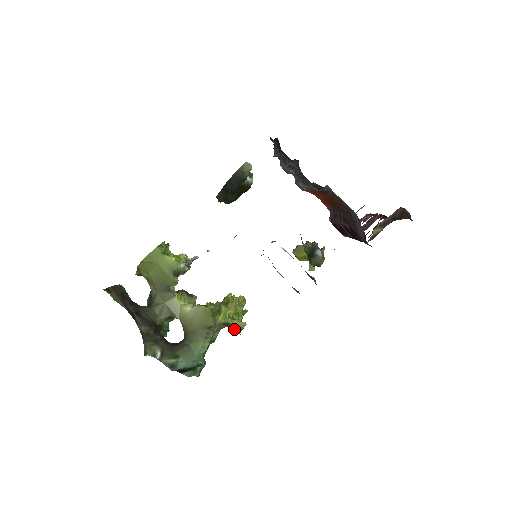
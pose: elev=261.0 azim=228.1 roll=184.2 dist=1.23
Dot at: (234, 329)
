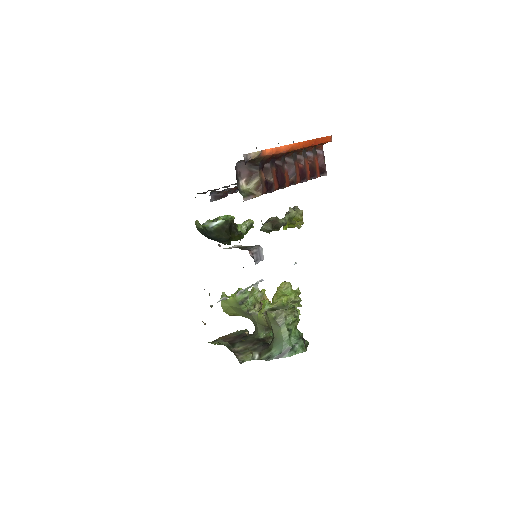
Dot at: (282, 308)
